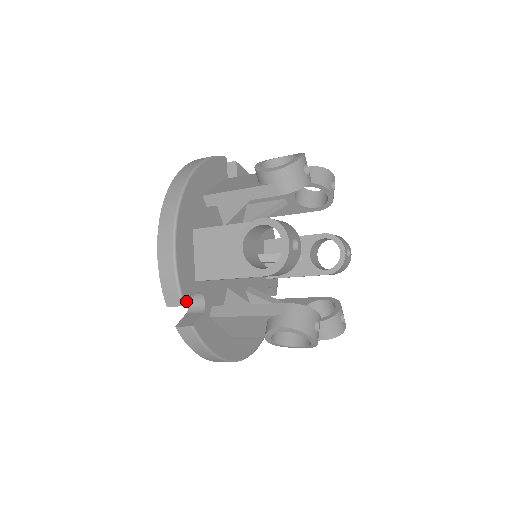
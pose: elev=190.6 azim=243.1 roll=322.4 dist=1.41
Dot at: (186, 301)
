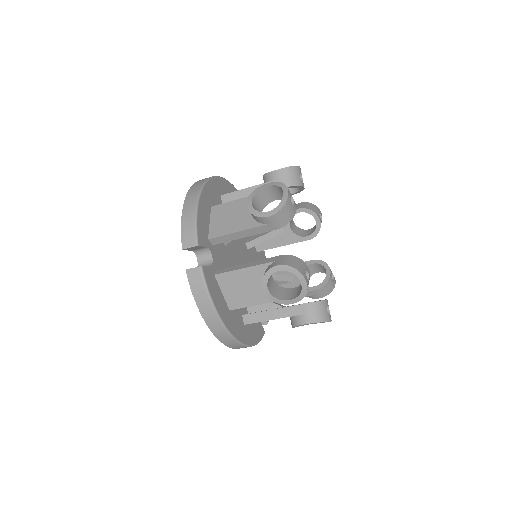
Dot at: (200, 244)
